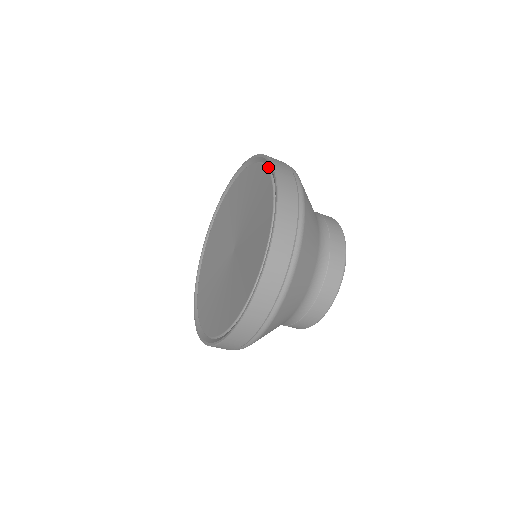
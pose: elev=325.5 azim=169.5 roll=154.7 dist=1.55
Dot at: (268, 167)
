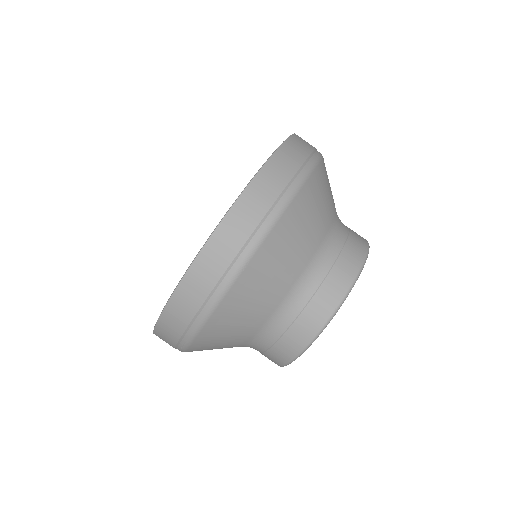
Dot at: occluded
